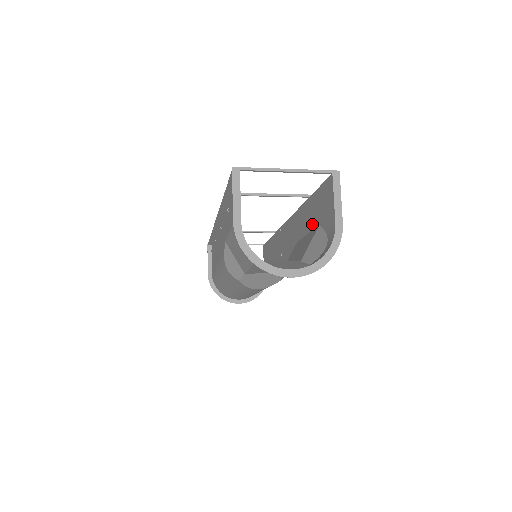
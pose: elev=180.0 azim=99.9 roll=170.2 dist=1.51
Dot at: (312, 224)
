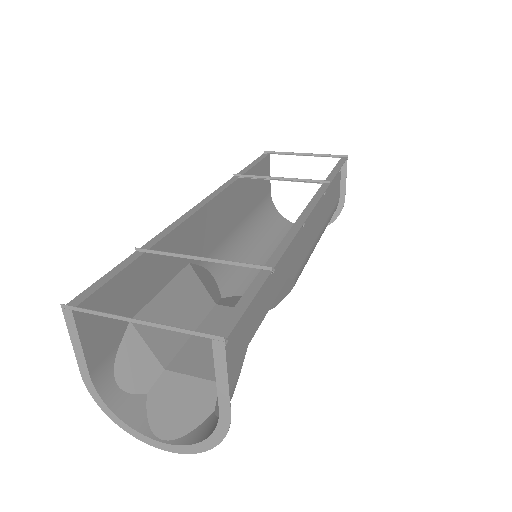
Dot at: (259, 315)
